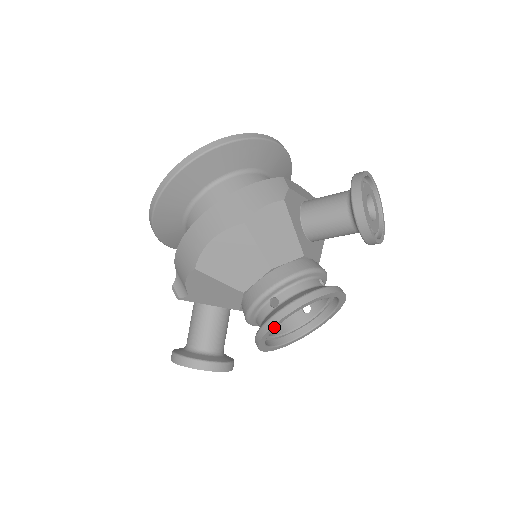
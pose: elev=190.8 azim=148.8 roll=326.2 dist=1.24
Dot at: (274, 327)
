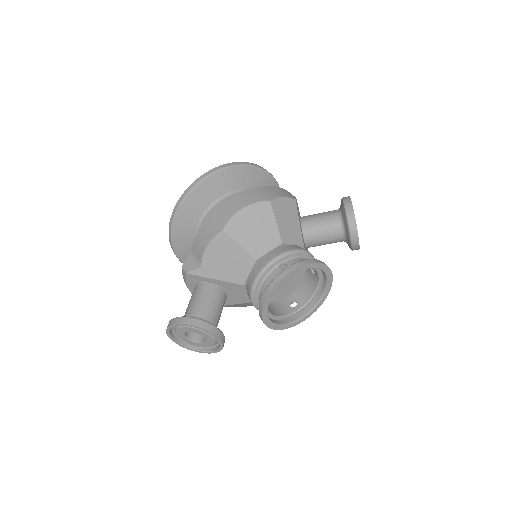
Dot at: (284, 279)
